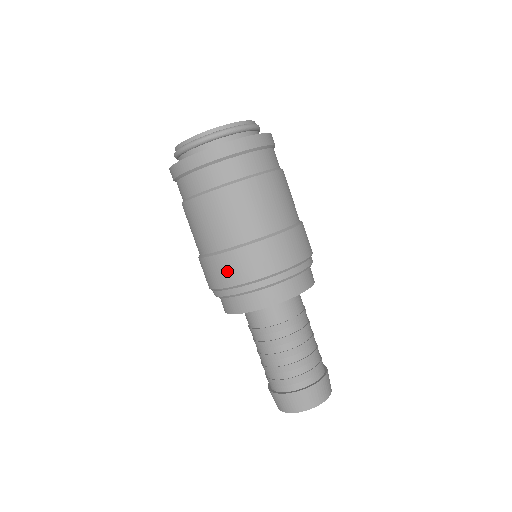
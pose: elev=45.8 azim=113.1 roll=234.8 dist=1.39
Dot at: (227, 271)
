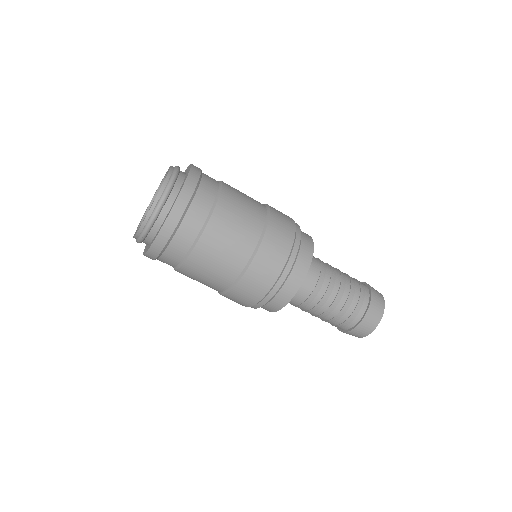
Dot at: occluded
